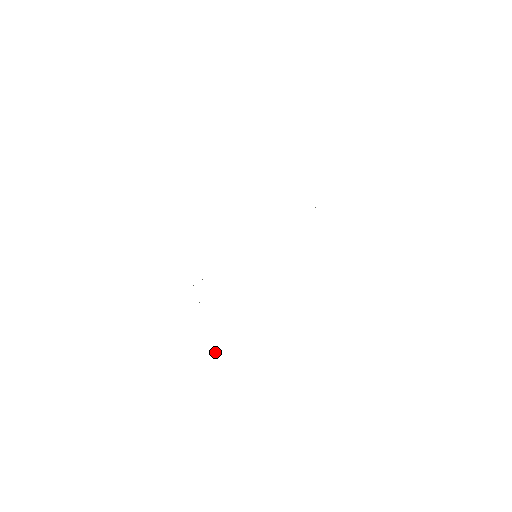
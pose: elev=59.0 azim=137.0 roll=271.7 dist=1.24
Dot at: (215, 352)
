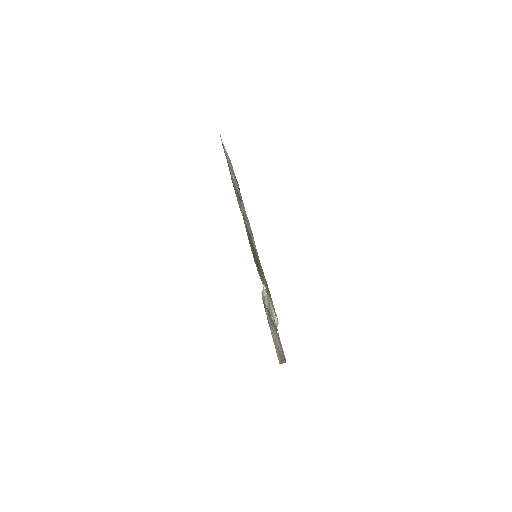
Dot at: (263, 285)
